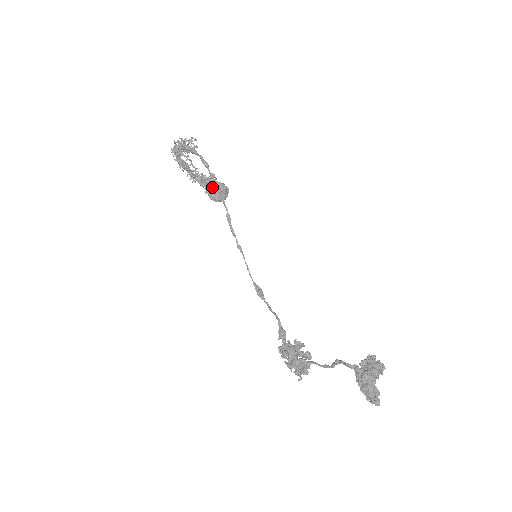
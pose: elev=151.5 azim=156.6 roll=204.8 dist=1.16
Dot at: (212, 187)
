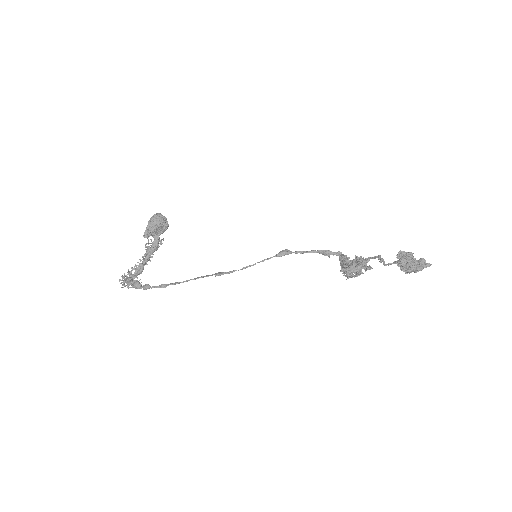
Dot at: (159, 240)
